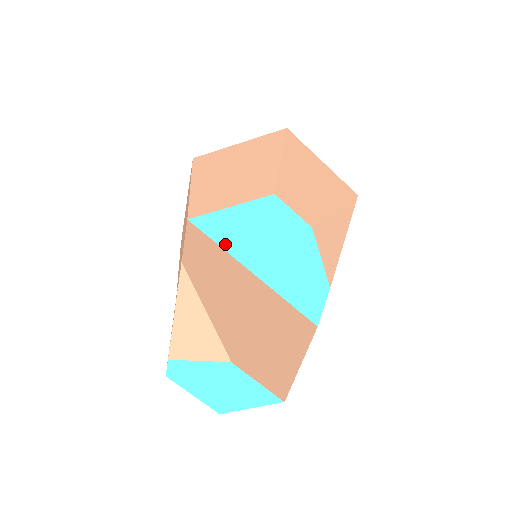
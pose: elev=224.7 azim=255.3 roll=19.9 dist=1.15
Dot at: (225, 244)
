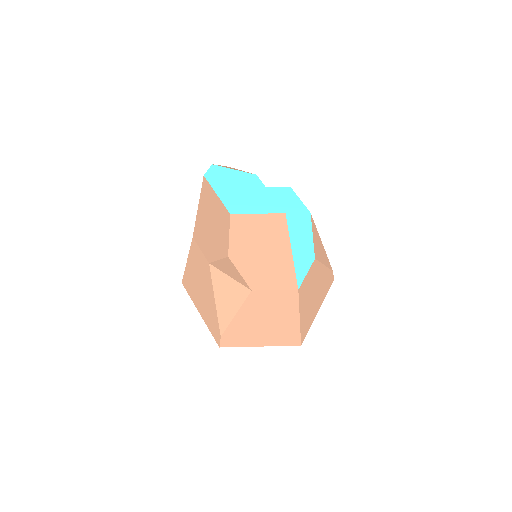
Dot at: occluded
